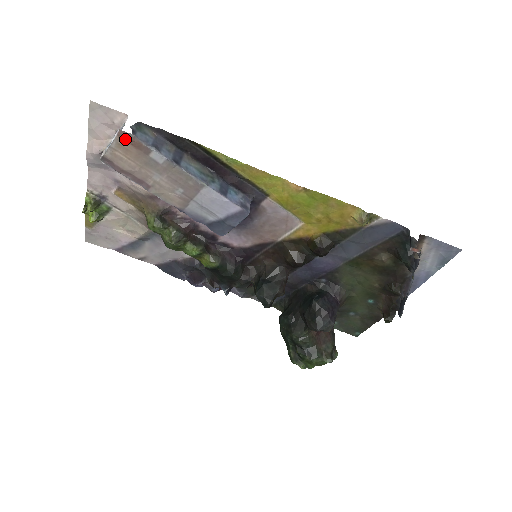
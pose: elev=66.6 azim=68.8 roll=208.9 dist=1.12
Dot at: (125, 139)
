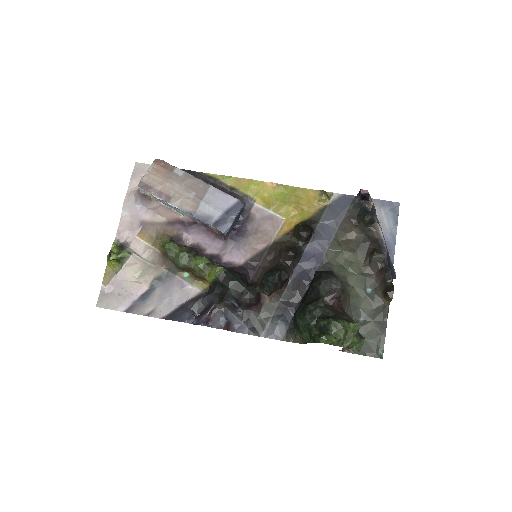
Dot at: (158, 164)
